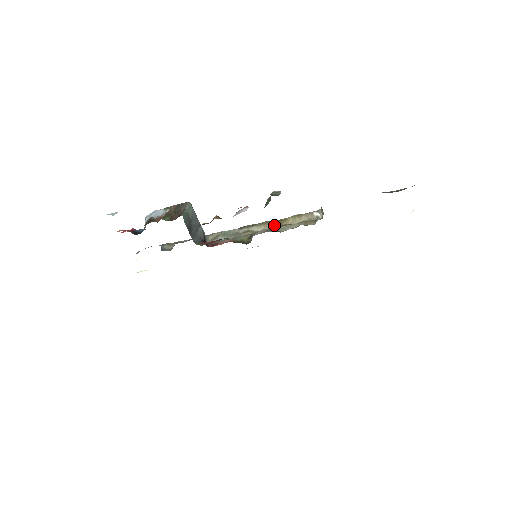
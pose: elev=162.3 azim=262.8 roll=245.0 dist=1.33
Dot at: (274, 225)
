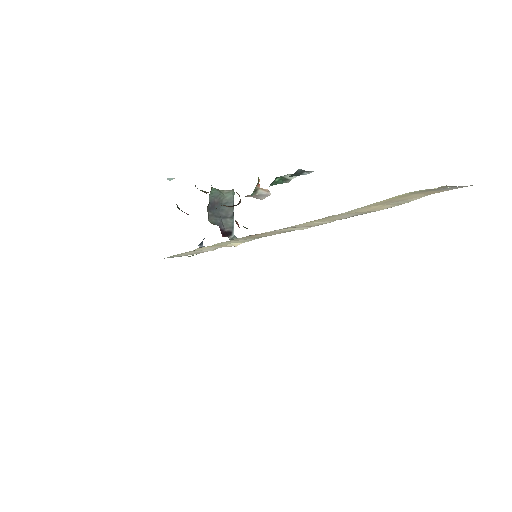
Dot at: occluded
